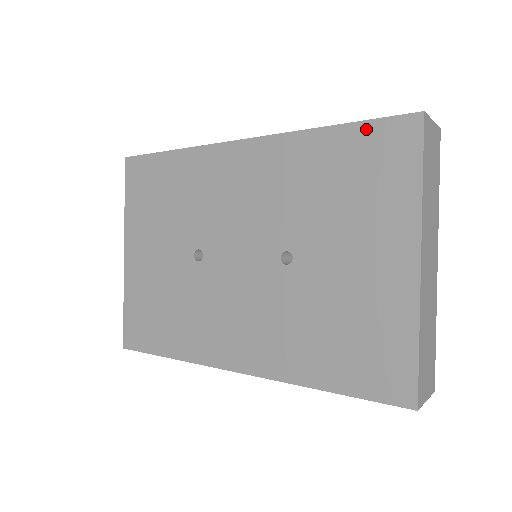
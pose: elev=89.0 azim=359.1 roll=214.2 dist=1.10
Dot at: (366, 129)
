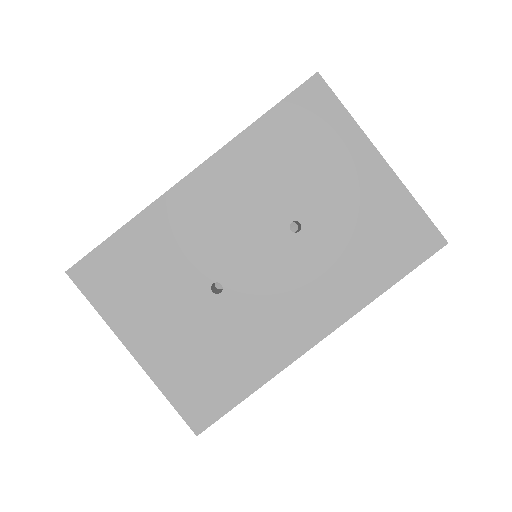
Dot at: (288, 104)
